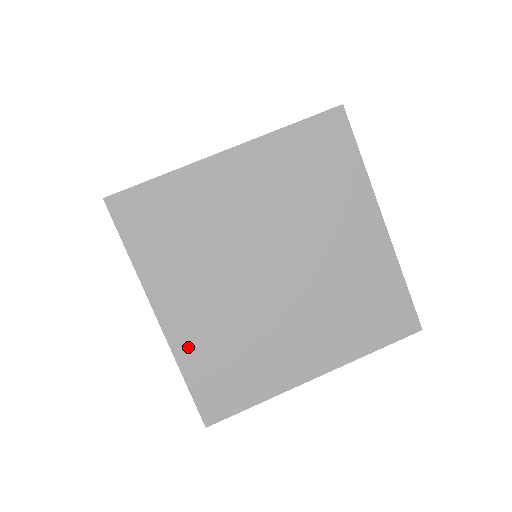
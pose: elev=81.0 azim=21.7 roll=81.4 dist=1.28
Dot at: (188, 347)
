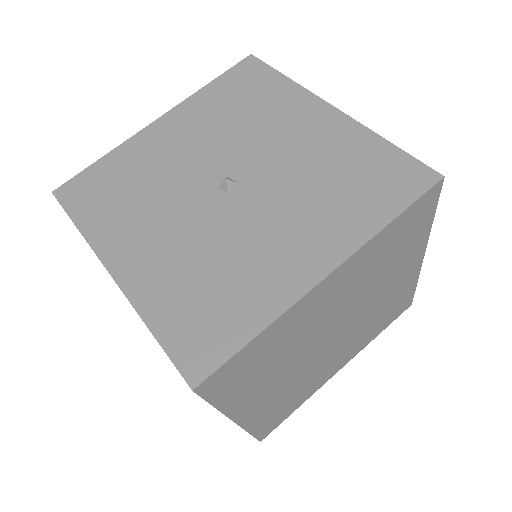
Dot at: (257, 419)
